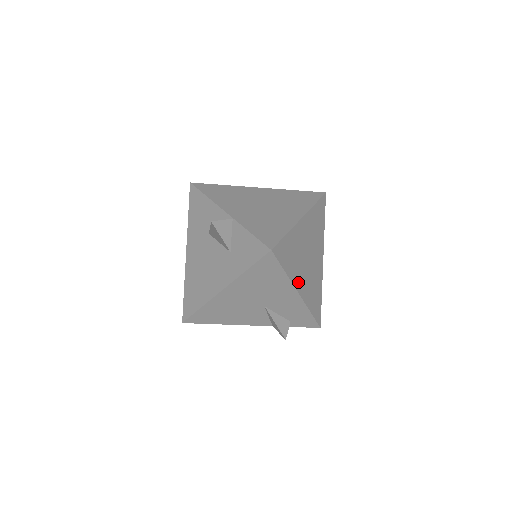
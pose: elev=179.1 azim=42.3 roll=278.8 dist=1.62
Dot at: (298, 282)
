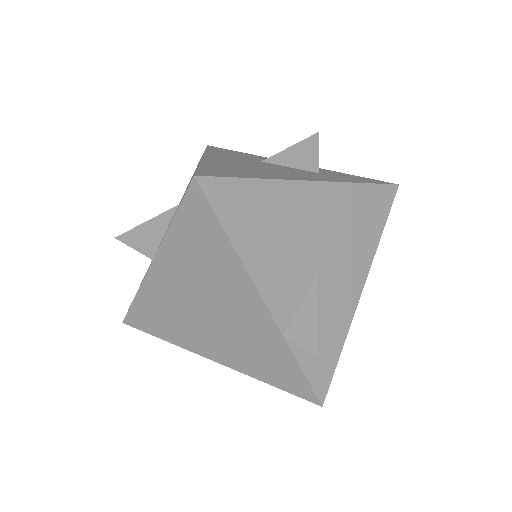
Dot at: occluded
